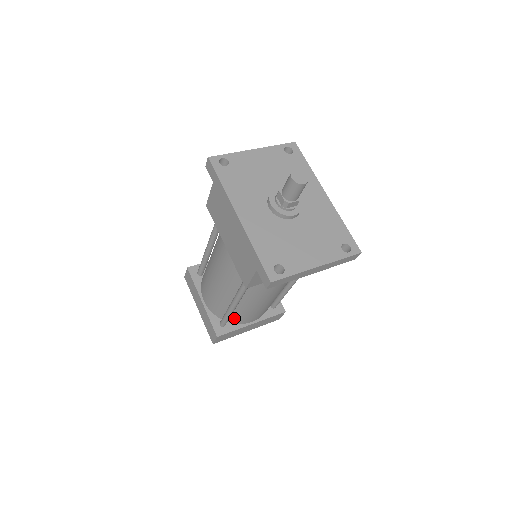
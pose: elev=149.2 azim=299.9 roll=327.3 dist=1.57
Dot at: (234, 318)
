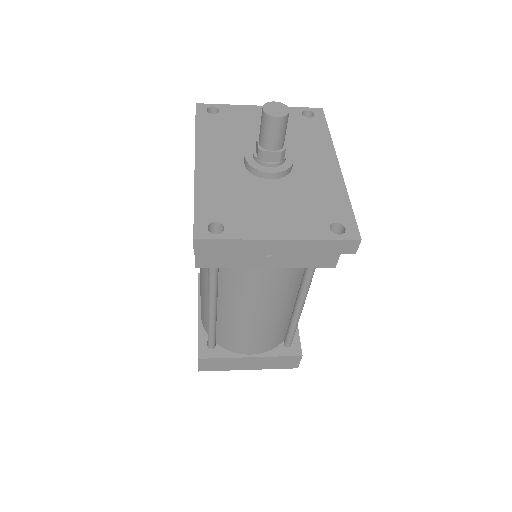
Dot at: (224, 339)
